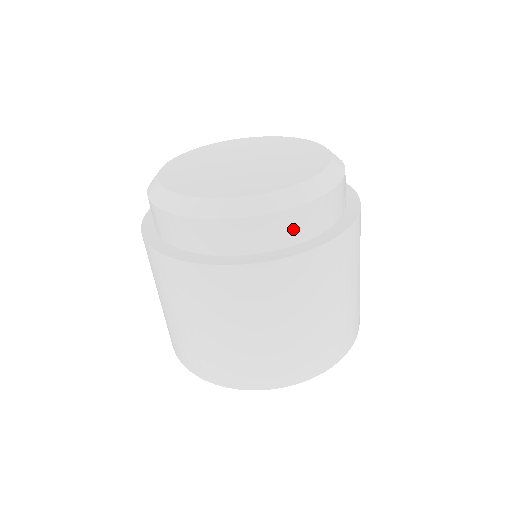
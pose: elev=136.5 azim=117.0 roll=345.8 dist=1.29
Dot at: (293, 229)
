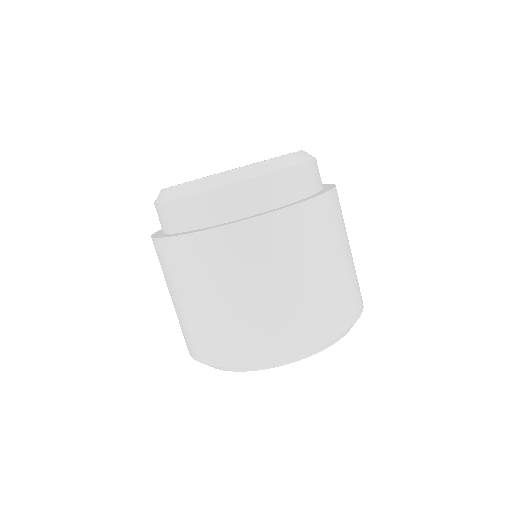
Dot at: (248, 200)
